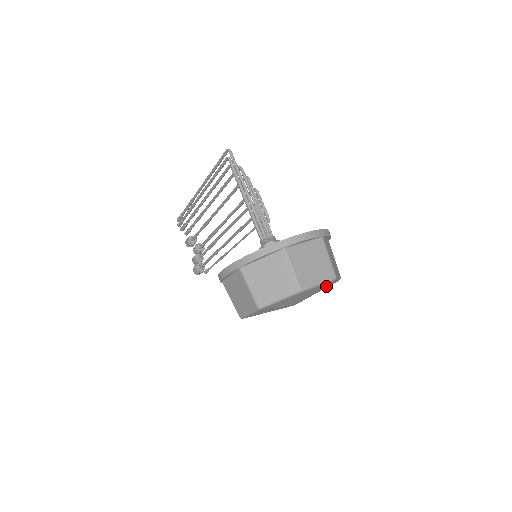
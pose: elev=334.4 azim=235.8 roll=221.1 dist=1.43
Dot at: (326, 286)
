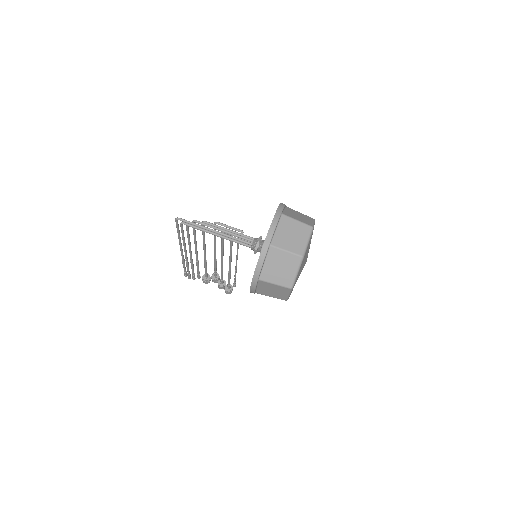
Dot at: occluded
